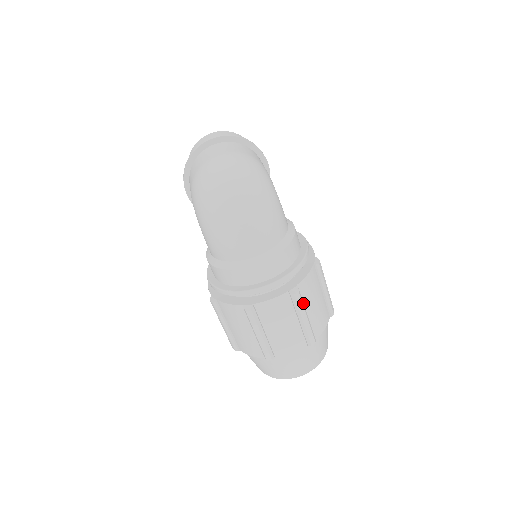
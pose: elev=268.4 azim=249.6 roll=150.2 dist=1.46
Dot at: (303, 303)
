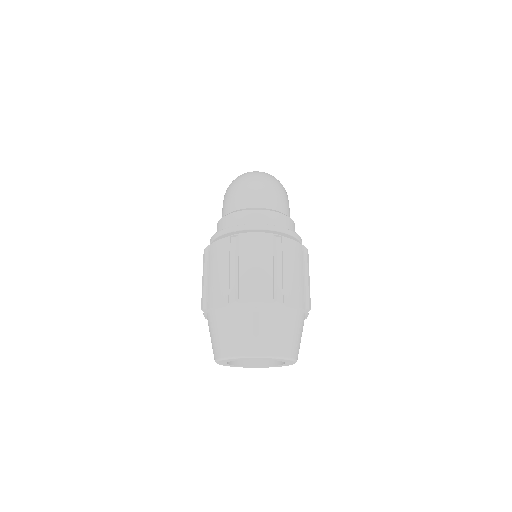
Dot at: (282, 254)
